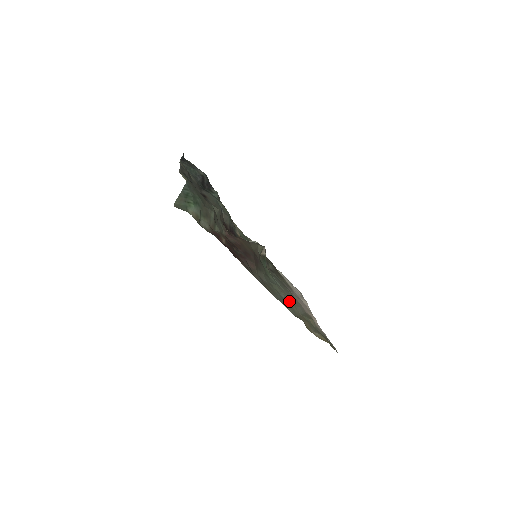
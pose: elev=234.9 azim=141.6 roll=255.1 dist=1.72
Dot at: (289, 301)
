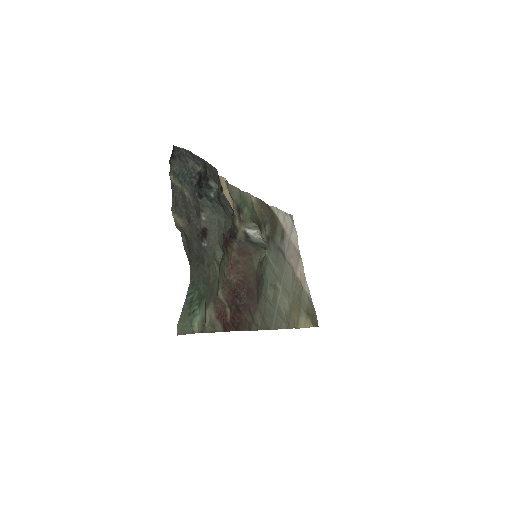
Dot at: (283, 295)
